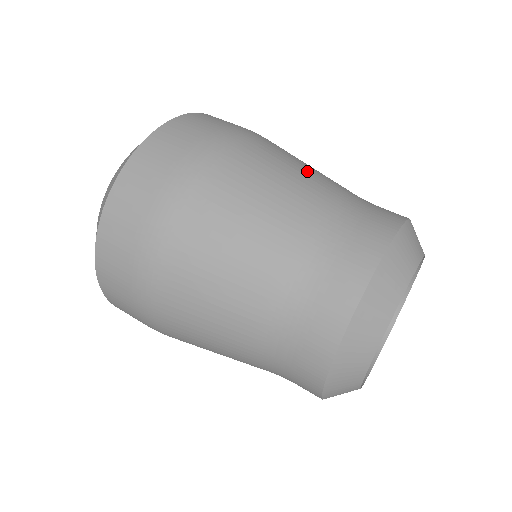
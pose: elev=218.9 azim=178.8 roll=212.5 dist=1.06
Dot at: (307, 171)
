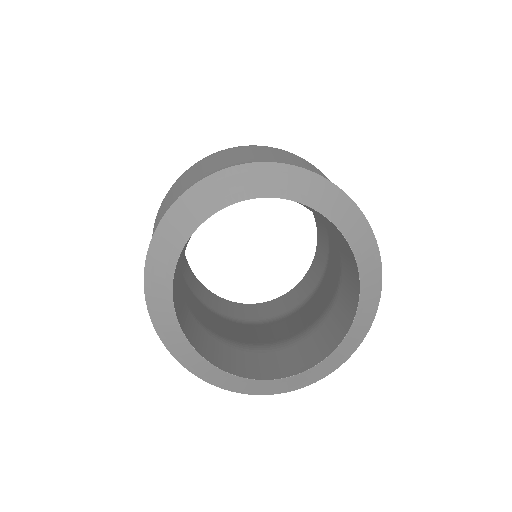
Dot at: occluded
